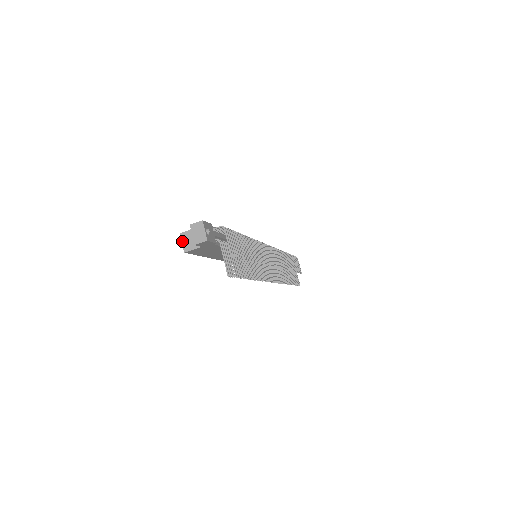
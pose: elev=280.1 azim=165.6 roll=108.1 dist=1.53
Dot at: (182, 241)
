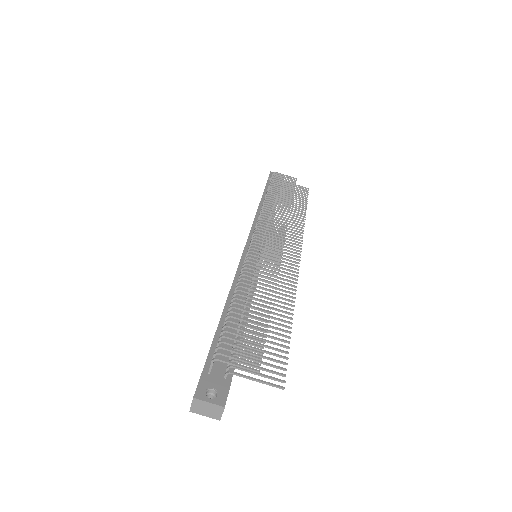
Dot at: occluded
